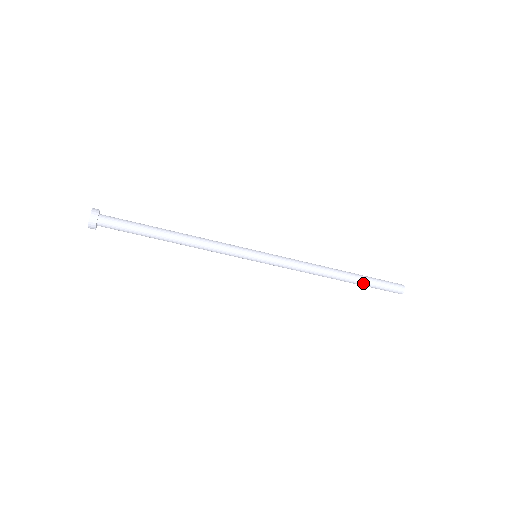
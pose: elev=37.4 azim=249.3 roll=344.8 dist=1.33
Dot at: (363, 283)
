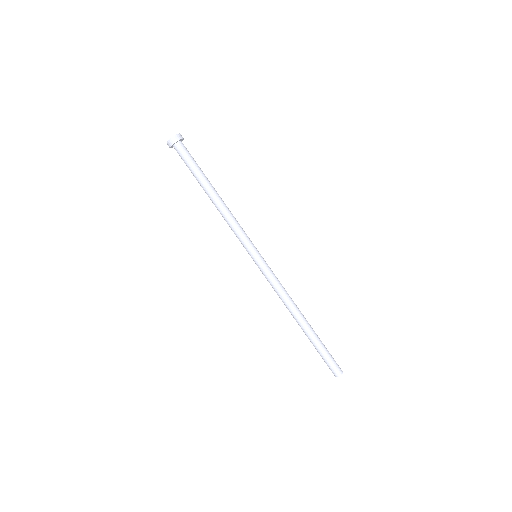
Dot at: (313, 342)
